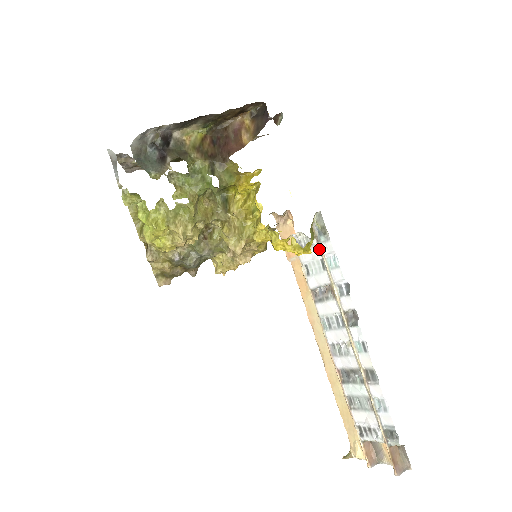
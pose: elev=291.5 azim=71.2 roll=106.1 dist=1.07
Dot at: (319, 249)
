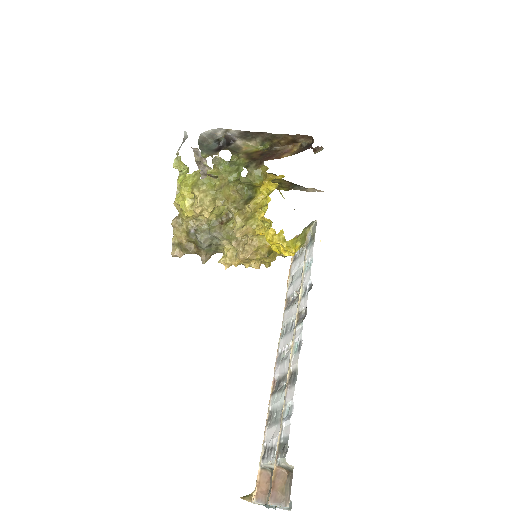
Dot at: (305, 255)
